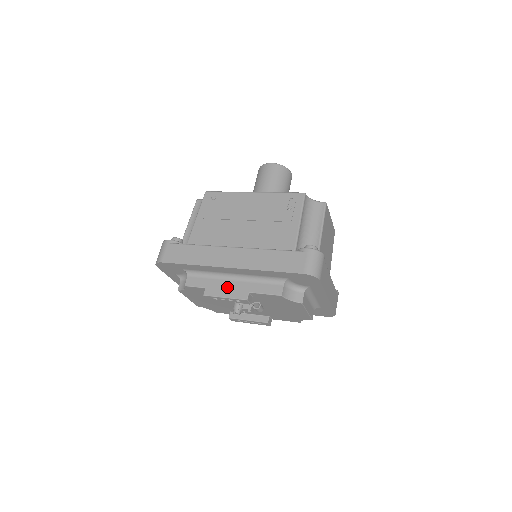
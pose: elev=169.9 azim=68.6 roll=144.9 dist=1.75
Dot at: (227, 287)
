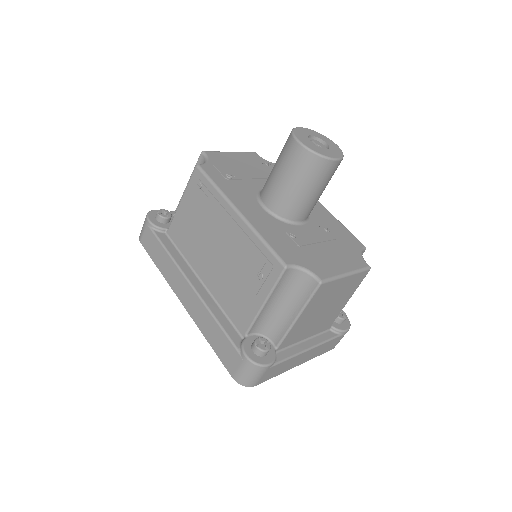
Dot at: occluded
